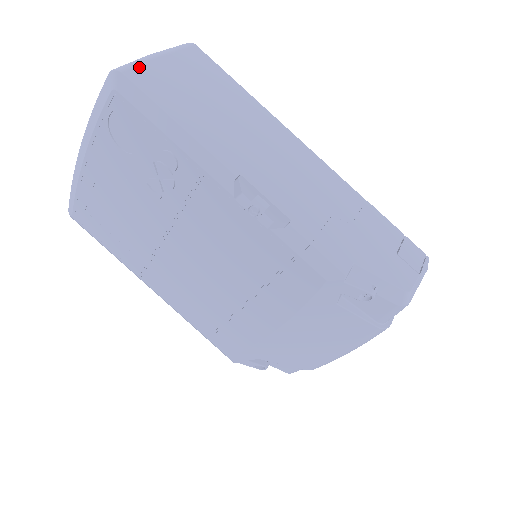
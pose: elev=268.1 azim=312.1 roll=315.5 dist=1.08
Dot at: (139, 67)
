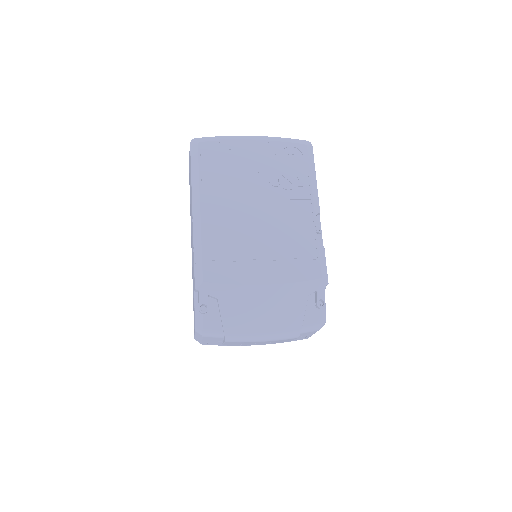
Dot at: occluded
